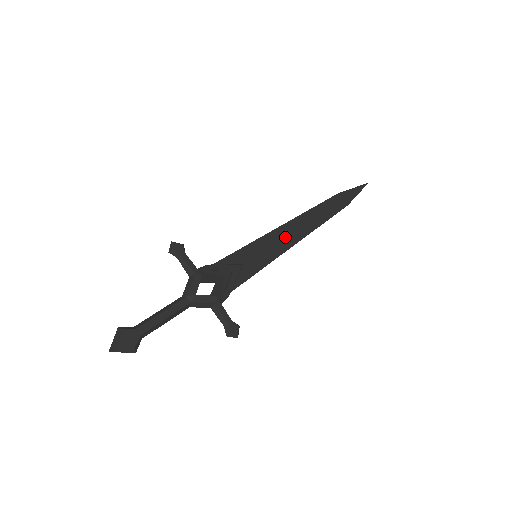
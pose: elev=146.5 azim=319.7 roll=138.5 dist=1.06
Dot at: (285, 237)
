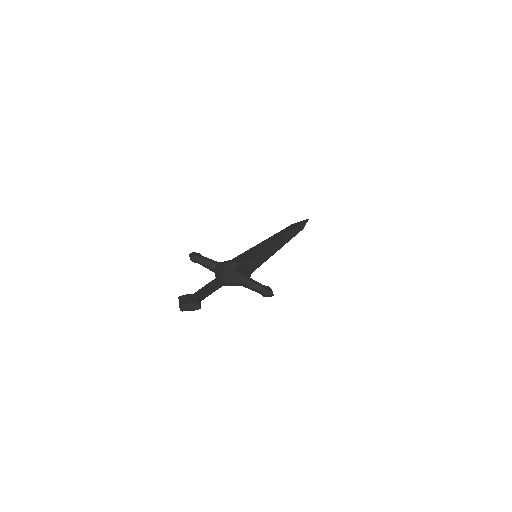
Dot at: (270, 244)
